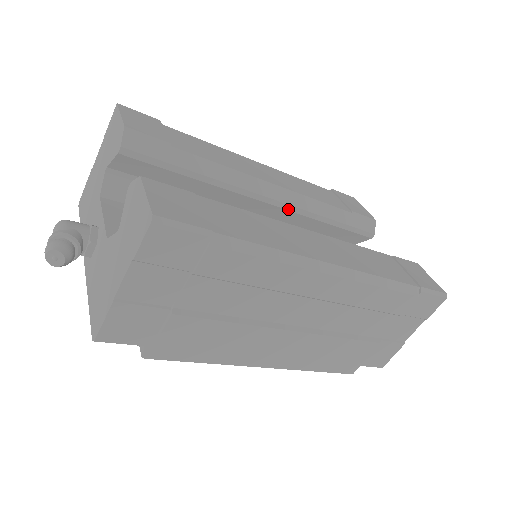
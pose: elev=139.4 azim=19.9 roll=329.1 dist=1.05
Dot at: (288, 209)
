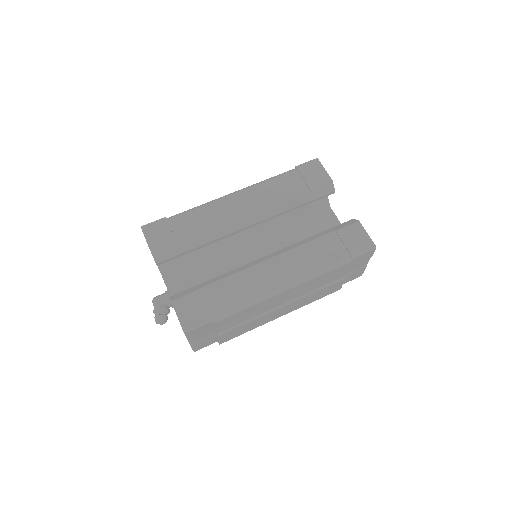
Dot at: occluded
